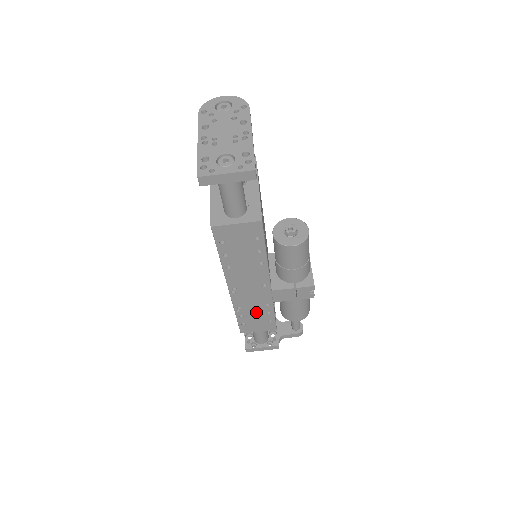
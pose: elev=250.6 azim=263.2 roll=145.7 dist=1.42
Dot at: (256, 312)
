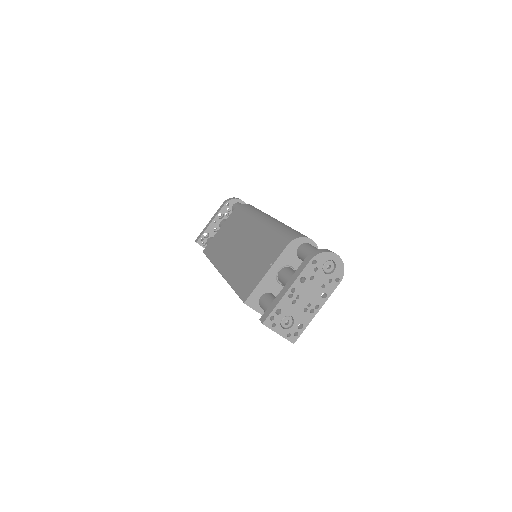
Dot at: occluded
